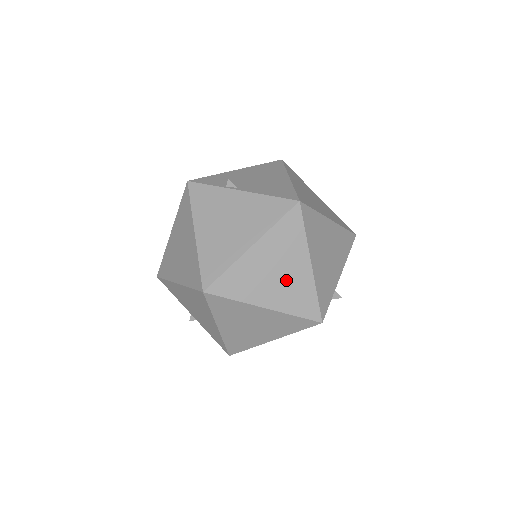
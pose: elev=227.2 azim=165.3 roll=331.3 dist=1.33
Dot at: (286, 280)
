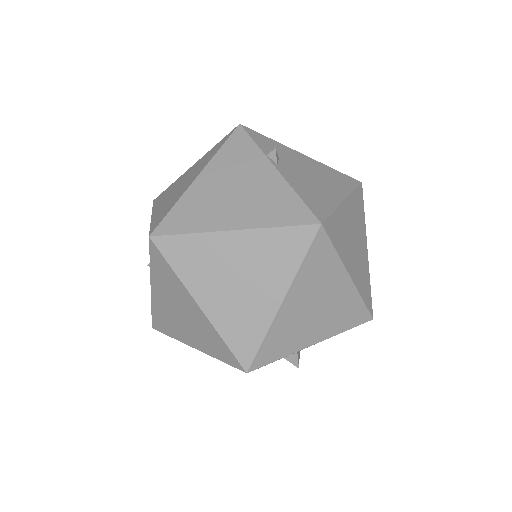
Dot at: (242, 296)
